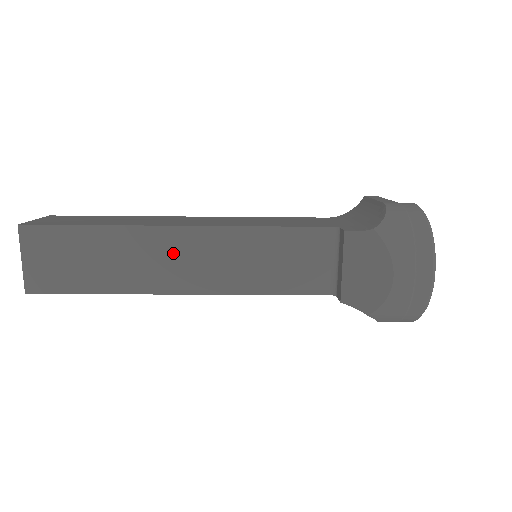
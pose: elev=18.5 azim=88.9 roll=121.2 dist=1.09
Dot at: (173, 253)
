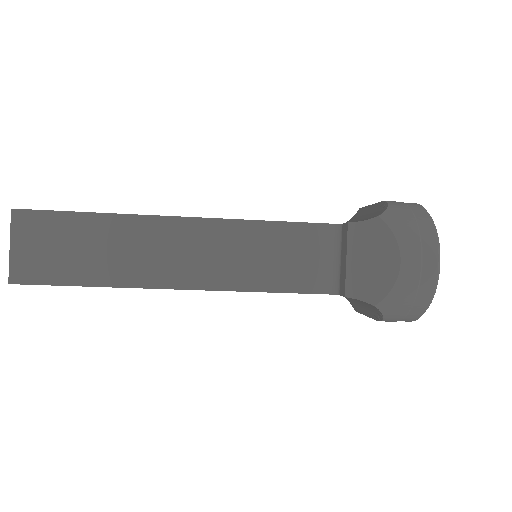
Dot at: (173, 245)
